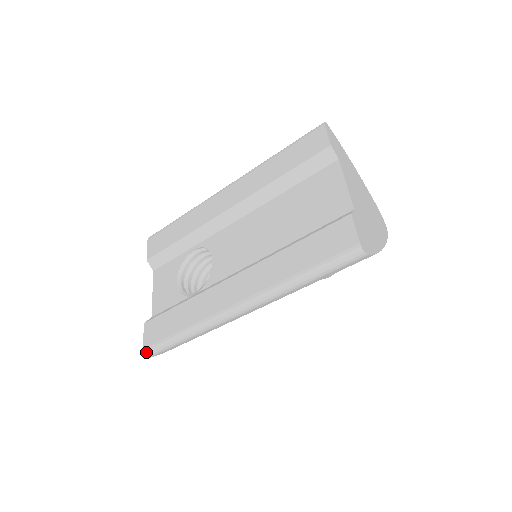
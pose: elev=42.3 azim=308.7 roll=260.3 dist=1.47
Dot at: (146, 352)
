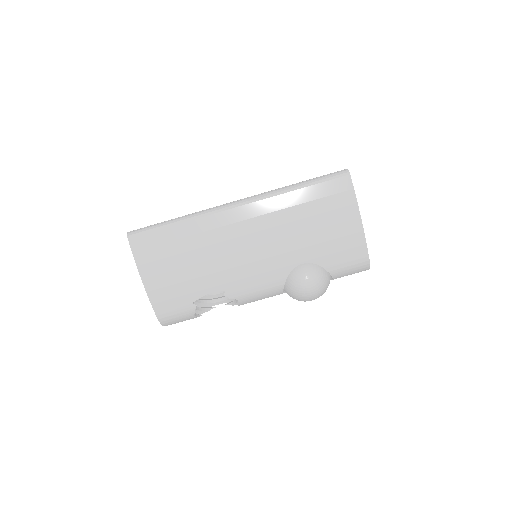
Dot at: (131, 231)
